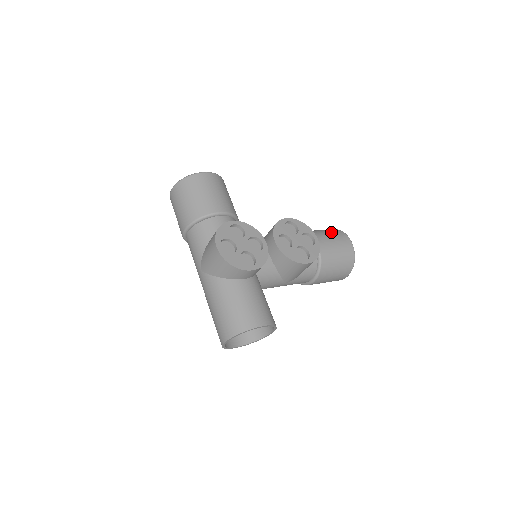
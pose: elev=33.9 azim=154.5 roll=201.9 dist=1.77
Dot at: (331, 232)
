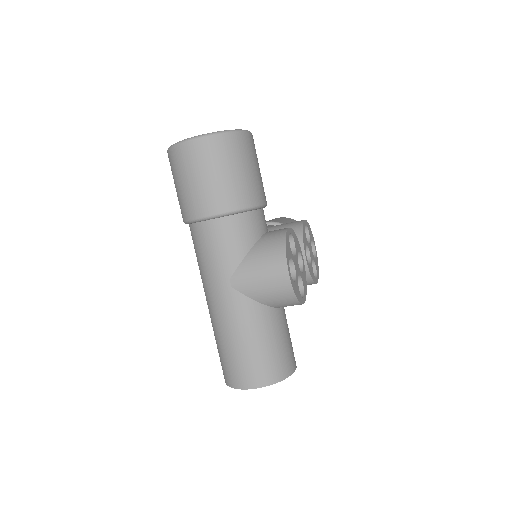
Dot at: occluded
